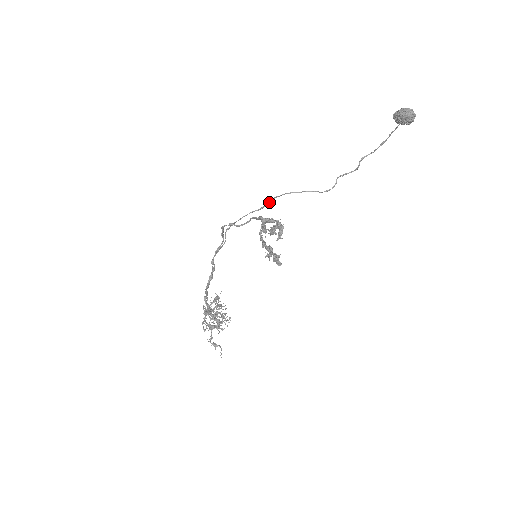
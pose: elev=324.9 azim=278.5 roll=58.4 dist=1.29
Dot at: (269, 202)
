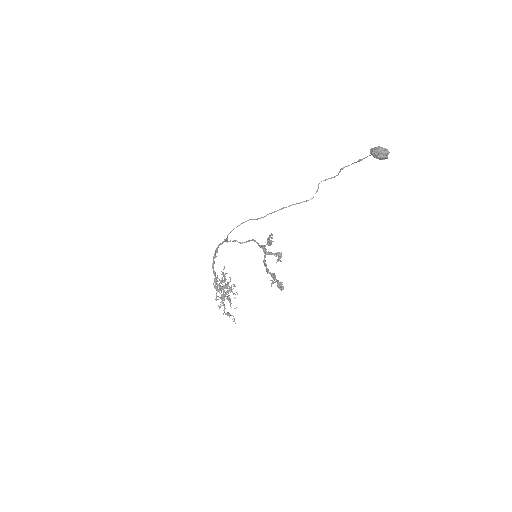
Dot at: occluded
